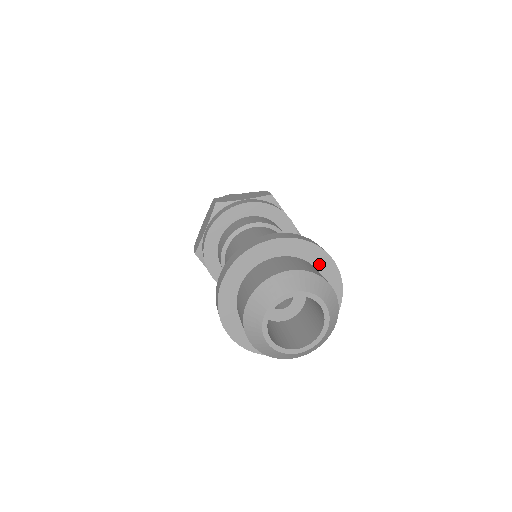
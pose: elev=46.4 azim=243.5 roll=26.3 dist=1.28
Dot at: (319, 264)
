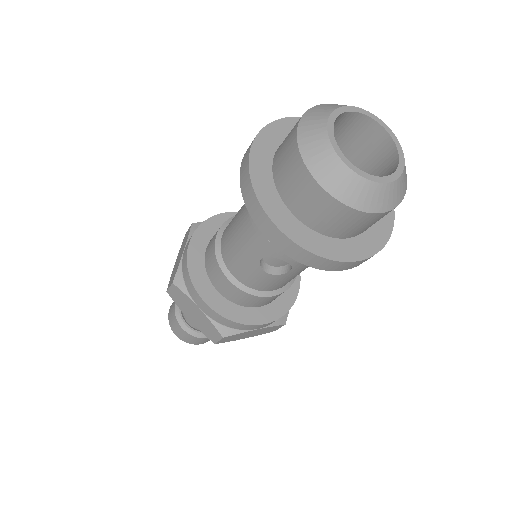
Dot at: occluded
